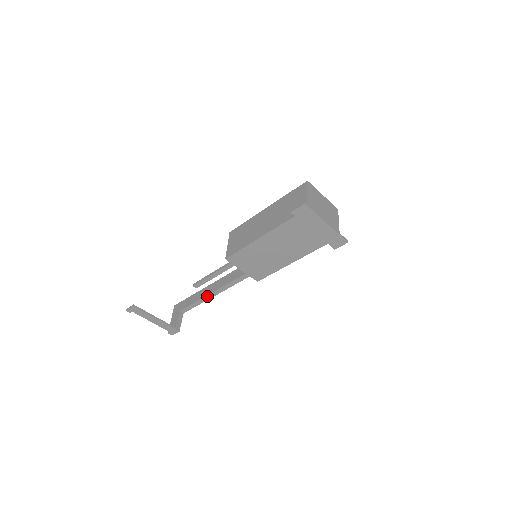
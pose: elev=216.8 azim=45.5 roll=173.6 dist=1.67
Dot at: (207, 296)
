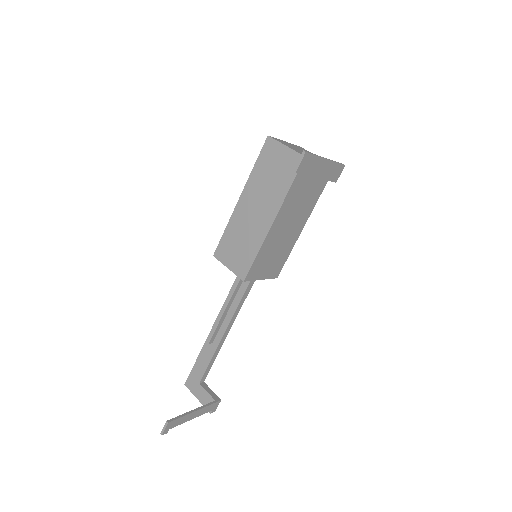
Dot at: (220, 342)
